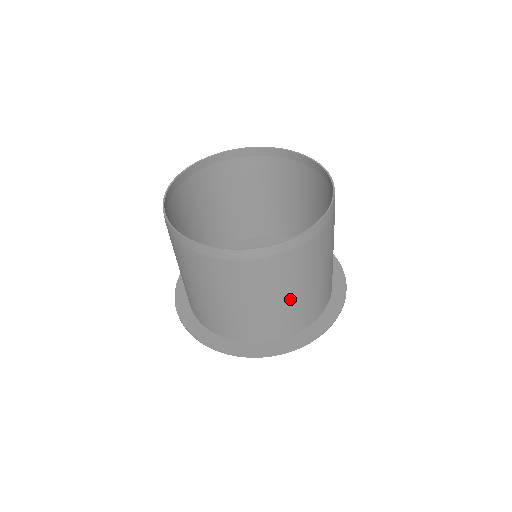
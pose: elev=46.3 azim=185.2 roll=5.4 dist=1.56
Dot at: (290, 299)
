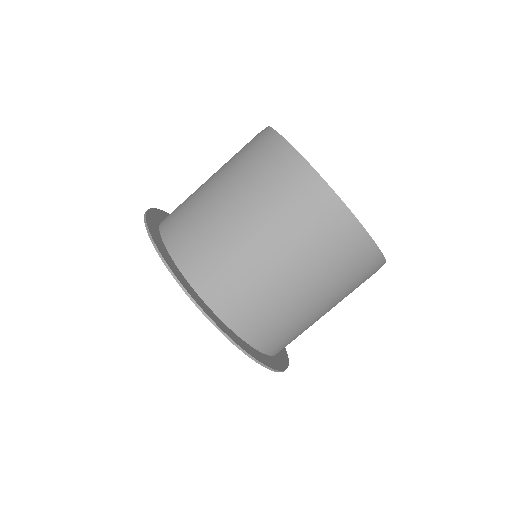
Dot at: (241, 232)
